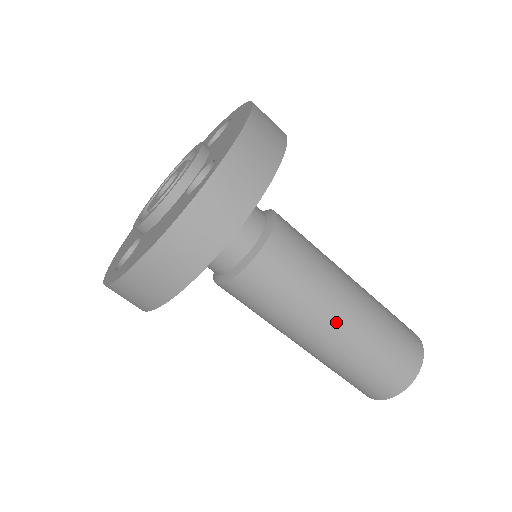
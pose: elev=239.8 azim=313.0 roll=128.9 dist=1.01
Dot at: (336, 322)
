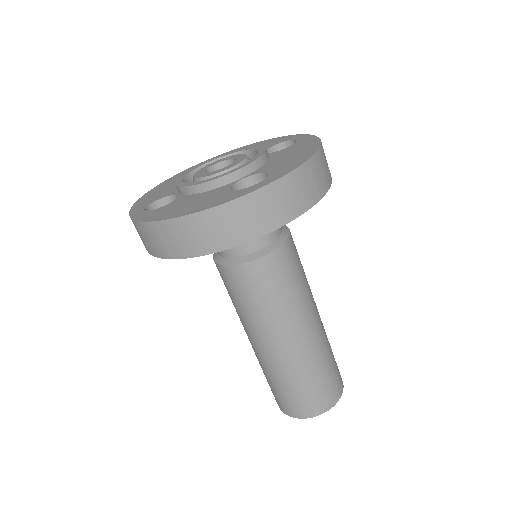
Dot at: (288, 340)
